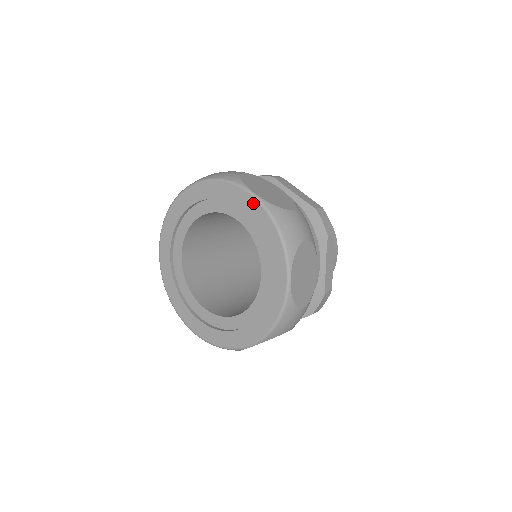
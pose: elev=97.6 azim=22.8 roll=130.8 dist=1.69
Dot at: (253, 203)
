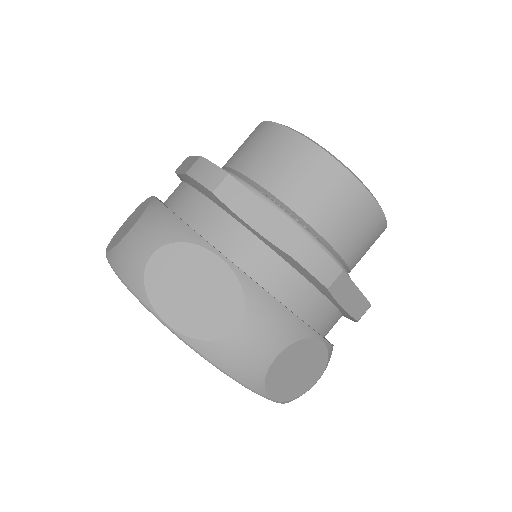
Dot at: occluded
